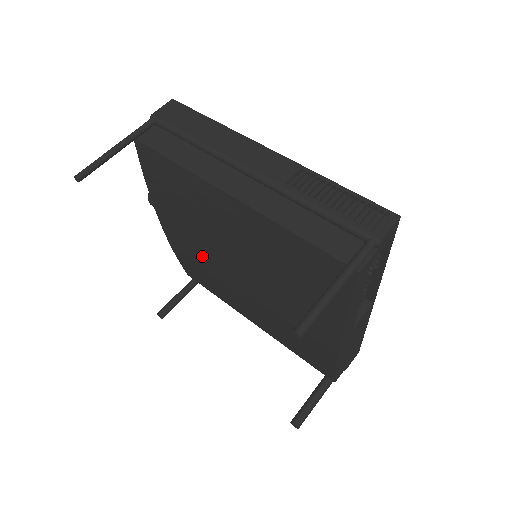
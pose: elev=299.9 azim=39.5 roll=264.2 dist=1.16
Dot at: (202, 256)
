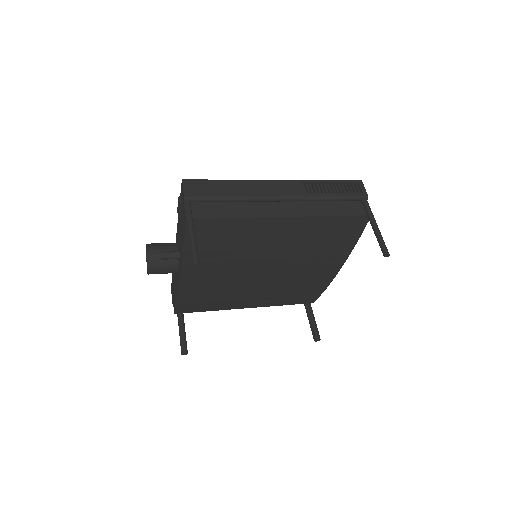
Dot at: (224, 279)
